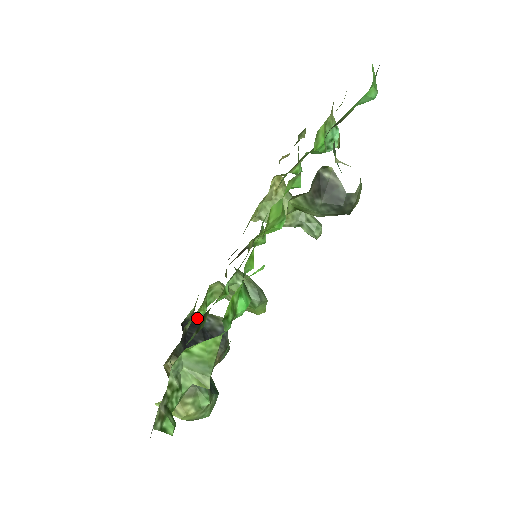
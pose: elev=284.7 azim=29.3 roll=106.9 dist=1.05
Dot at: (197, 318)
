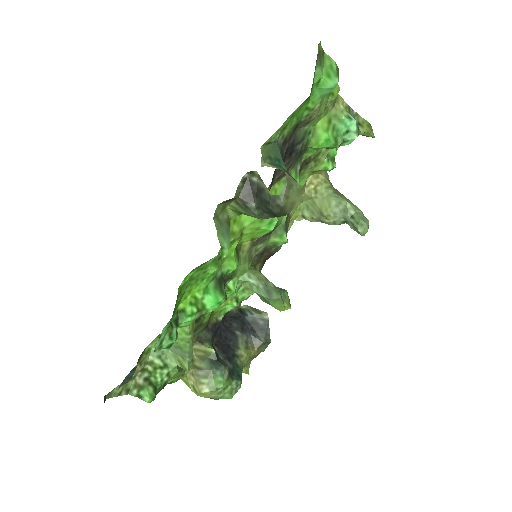
Dot at: (242, 311)
